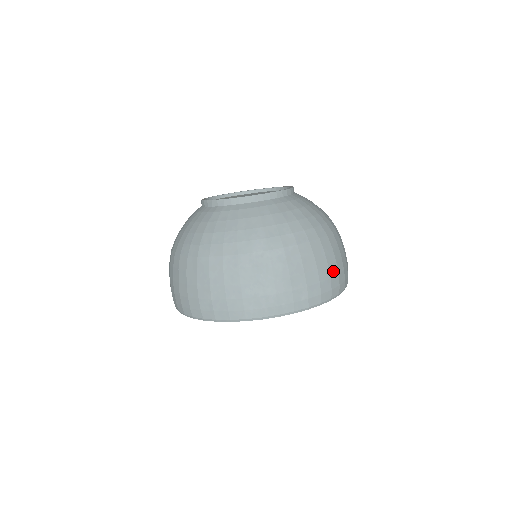
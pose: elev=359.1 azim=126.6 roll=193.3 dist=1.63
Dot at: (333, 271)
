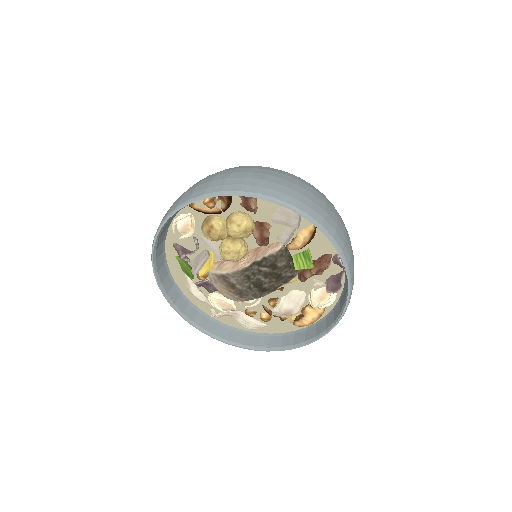
Dot at: (318, 203)
